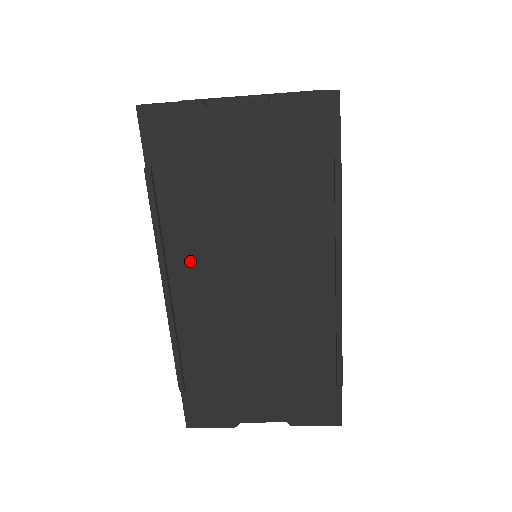
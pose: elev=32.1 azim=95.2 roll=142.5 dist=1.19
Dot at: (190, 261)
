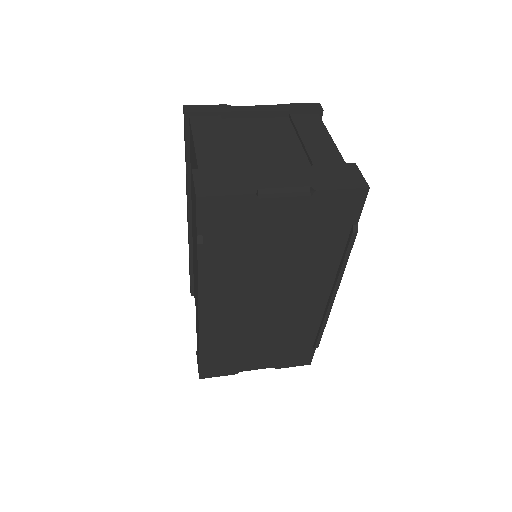
Dot at: (223, 292)
